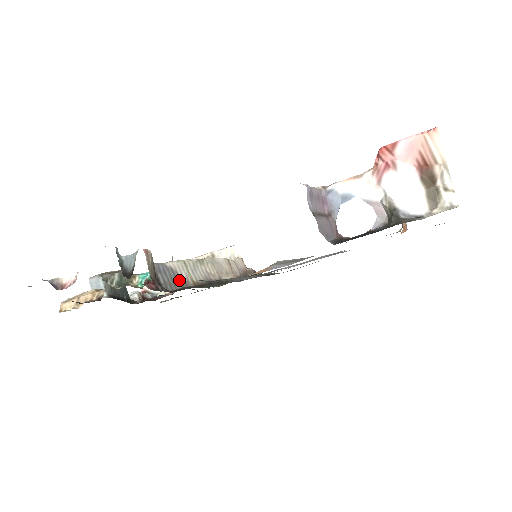
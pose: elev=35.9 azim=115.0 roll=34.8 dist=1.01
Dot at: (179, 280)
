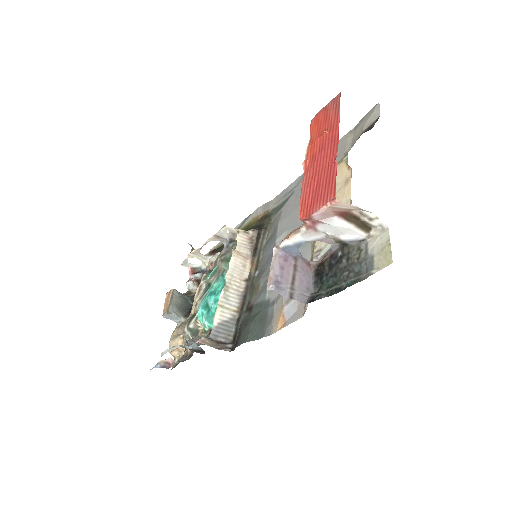
Dot at: (229, 324)
